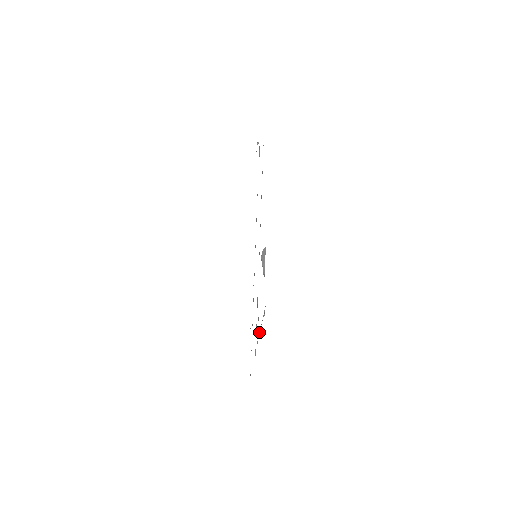
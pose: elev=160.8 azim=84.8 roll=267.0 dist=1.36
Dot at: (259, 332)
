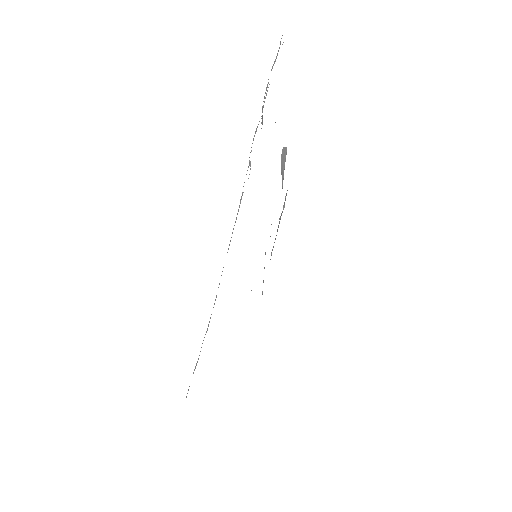
Dot at: (271, 254)
